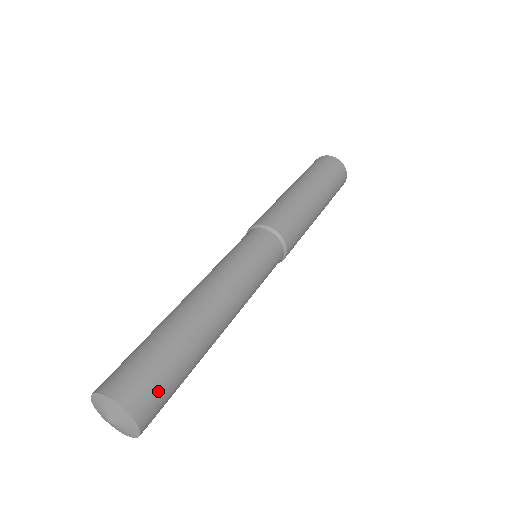
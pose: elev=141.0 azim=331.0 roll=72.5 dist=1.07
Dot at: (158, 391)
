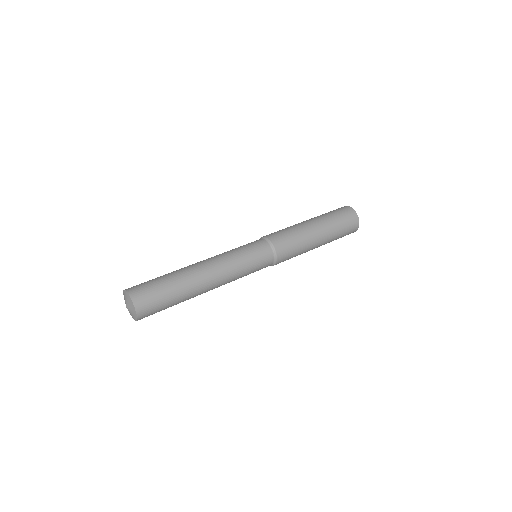
Dot at: (154, 302)
